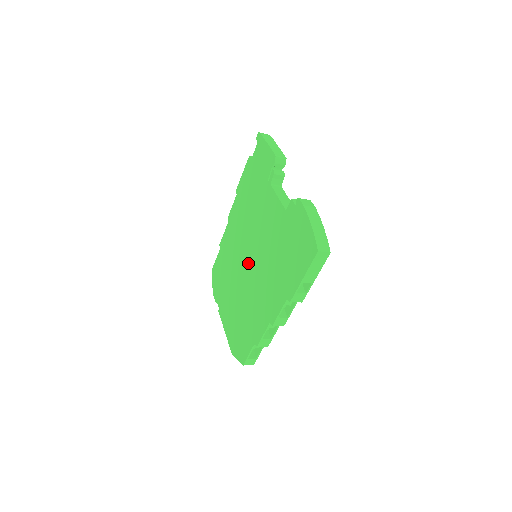
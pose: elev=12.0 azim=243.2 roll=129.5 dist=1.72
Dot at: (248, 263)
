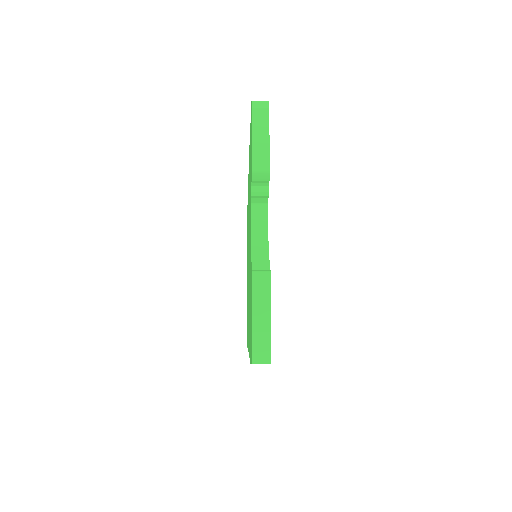
Dot at: occluded
